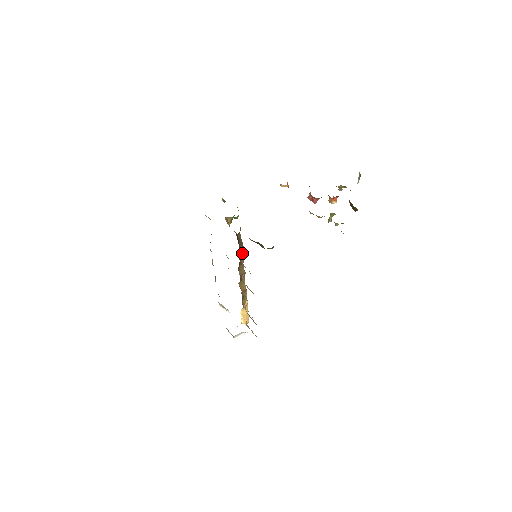
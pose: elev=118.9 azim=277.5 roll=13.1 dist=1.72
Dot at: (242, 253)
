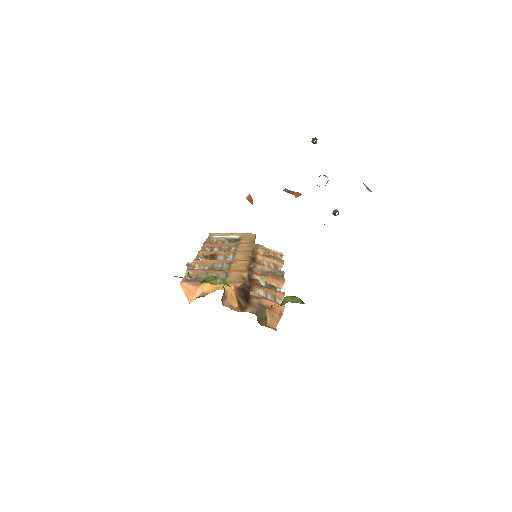
Dot at: (246, 275)
